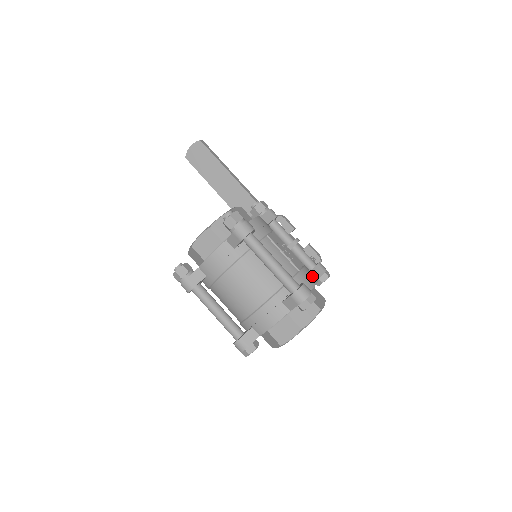
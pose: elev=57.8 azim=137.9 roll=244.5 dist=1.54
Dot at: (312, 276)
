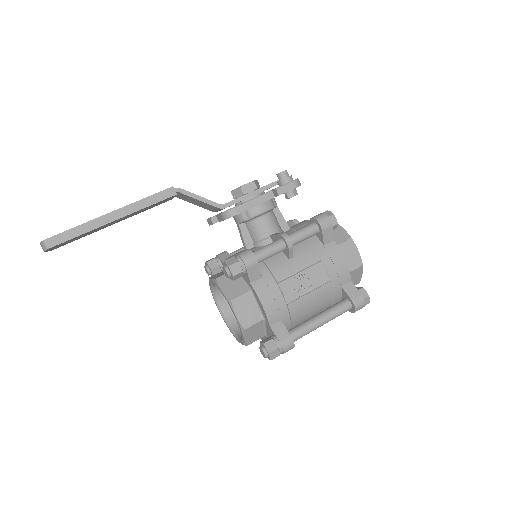
Dot at: (337, 262)
